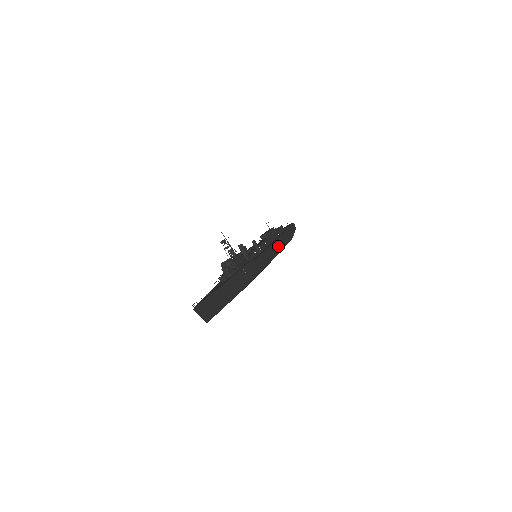
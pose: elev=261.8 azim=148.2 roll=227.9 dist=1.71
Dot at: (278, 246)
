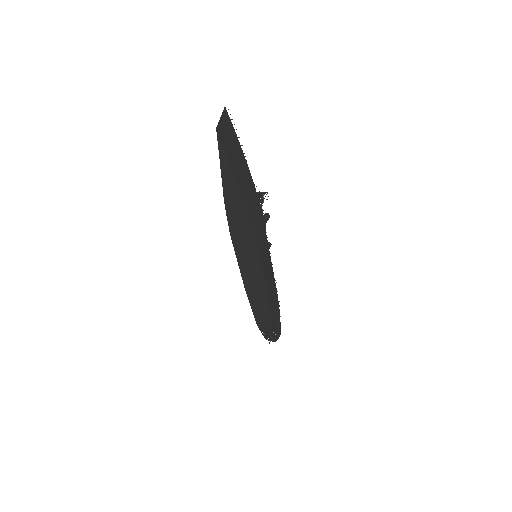
Dot at: (272, 289)
